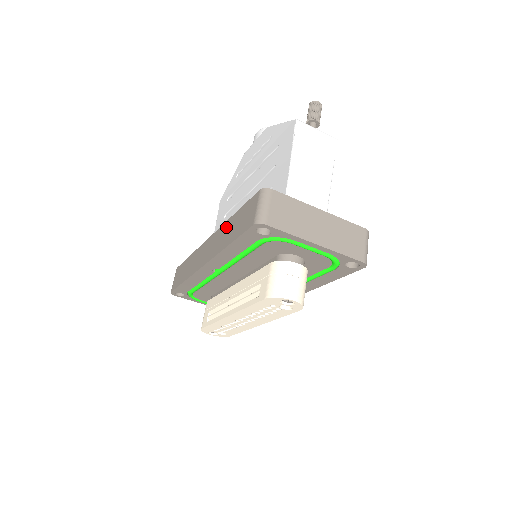
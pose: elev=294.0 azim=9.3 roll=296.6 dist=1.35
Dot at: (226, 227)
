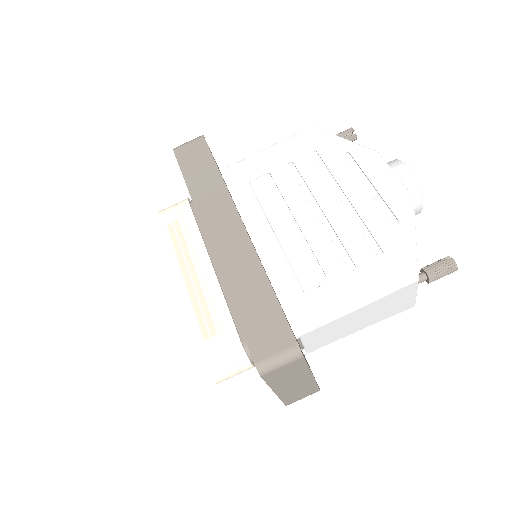
Dot at: (254, 273)
